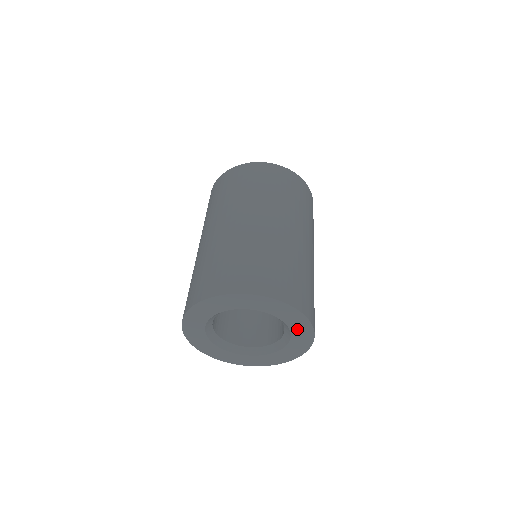
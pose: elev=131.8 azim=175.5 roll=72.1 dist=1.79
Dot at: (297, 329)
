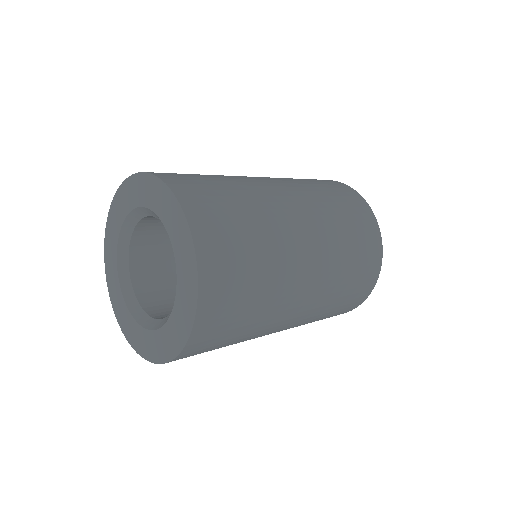
Dot at: (183, 297)
